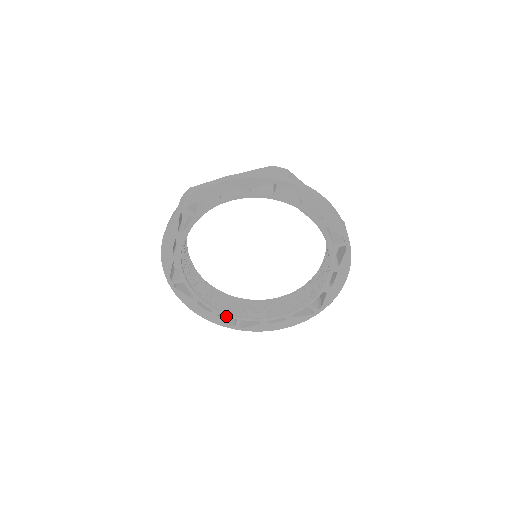
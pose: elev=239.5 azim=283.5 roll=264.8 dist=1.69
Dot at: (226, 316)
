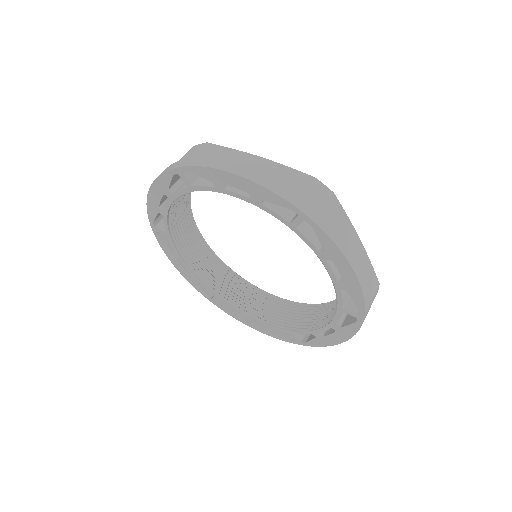
Dot at: occluded
